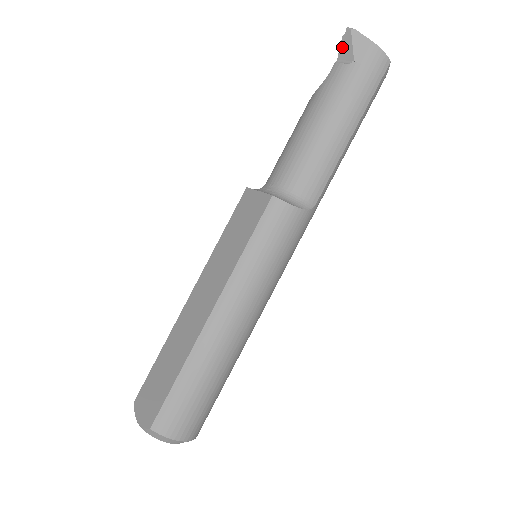
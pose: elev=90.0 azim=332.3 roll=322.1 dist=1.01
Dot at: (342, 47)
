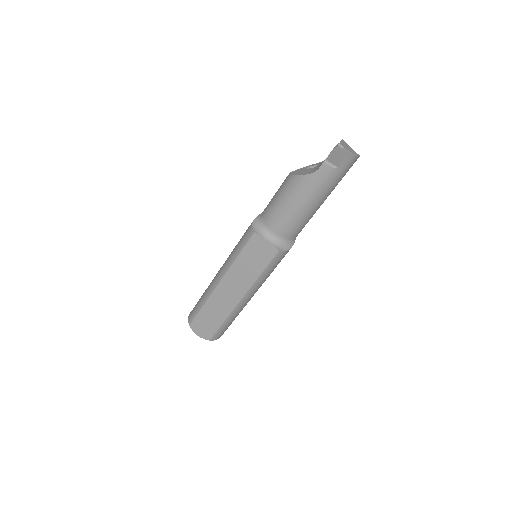
Dot at: (332, 154)
